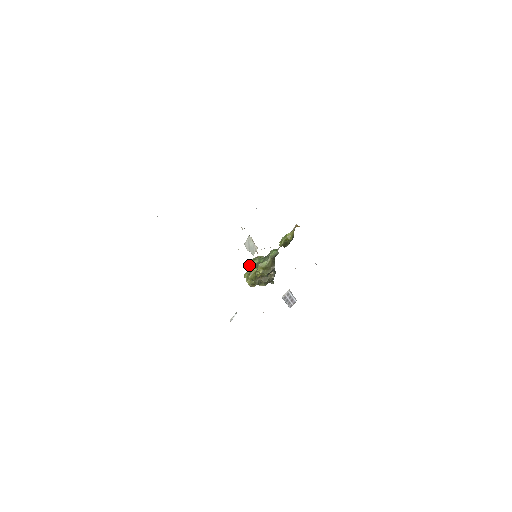
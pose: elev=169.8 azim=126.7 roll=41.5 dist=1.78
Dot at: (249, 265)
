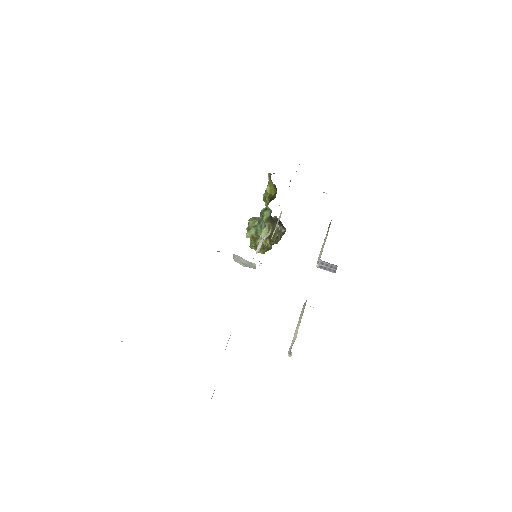
Dot at: occluded
